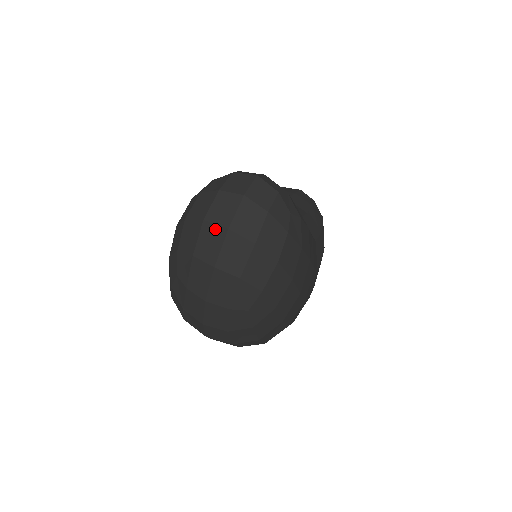
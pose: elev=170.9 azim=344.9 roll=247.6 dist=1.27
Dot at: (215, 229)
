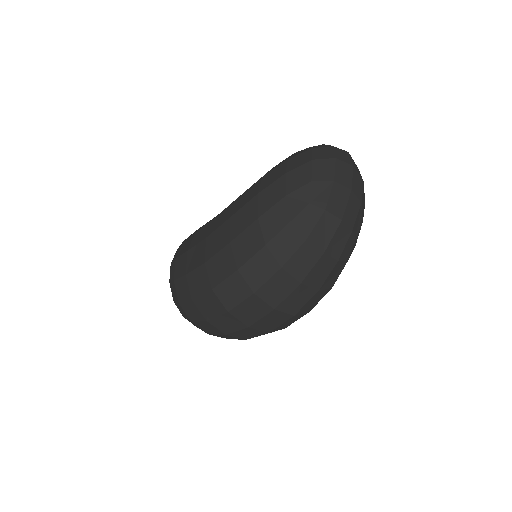
Dot at: (345, 165)
